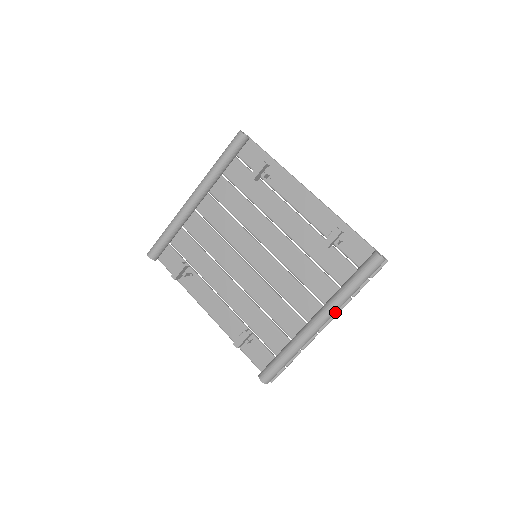
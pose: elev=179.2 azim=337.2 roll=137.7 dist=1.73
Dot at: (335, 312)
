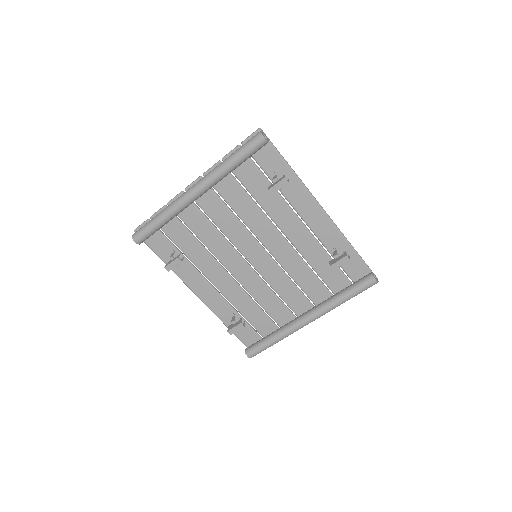
Dot at: (324, 314)
